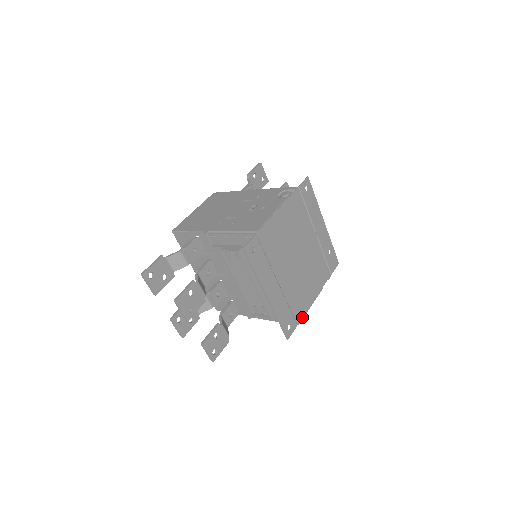
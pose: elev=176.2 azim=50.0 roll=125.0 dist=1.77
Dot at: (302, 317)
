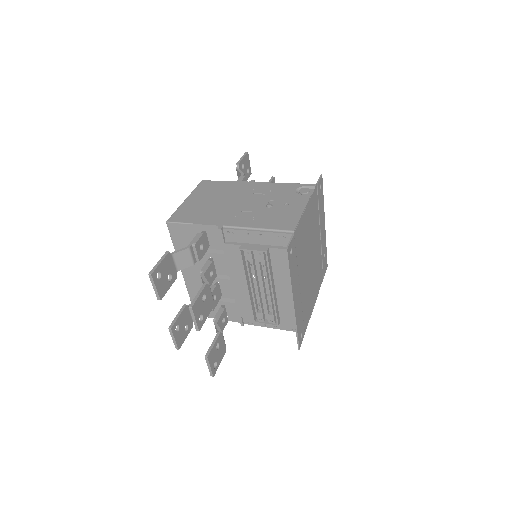
Dot at: (307, 324)
